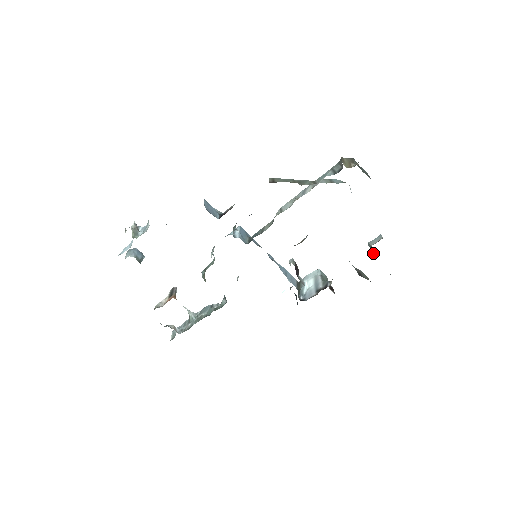
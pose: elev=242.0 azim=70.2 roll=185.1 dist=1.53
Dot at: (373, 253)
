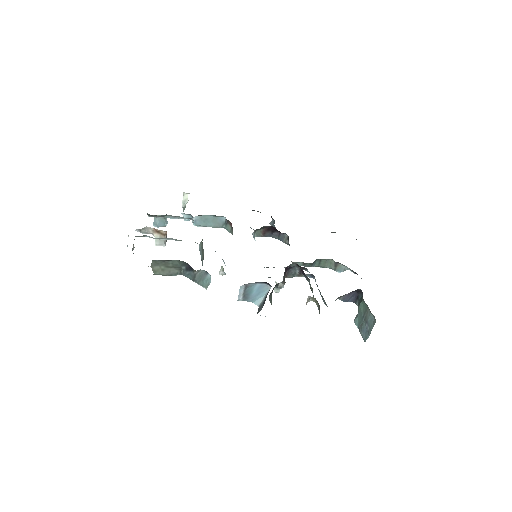
Dot at: (362, 298)
